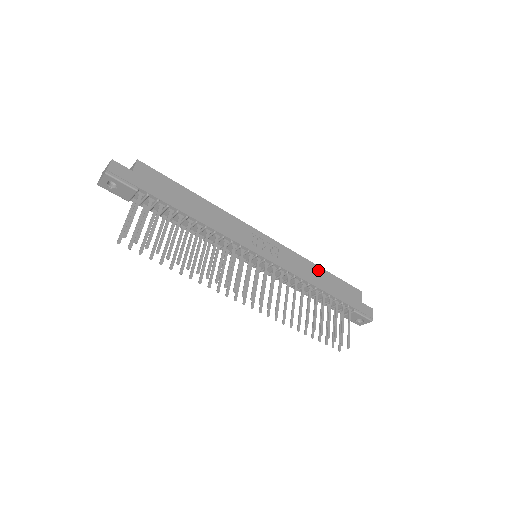
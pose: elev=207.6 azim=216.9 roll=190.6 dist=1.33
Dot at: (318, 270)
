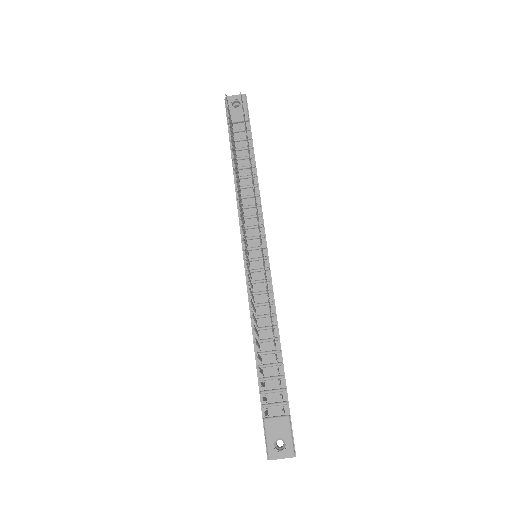
Dot at: occluded
